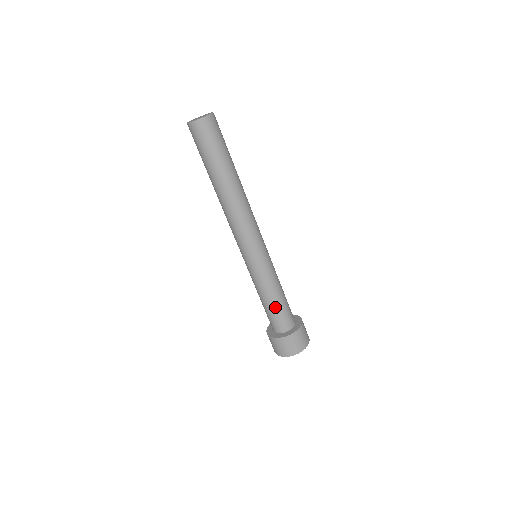
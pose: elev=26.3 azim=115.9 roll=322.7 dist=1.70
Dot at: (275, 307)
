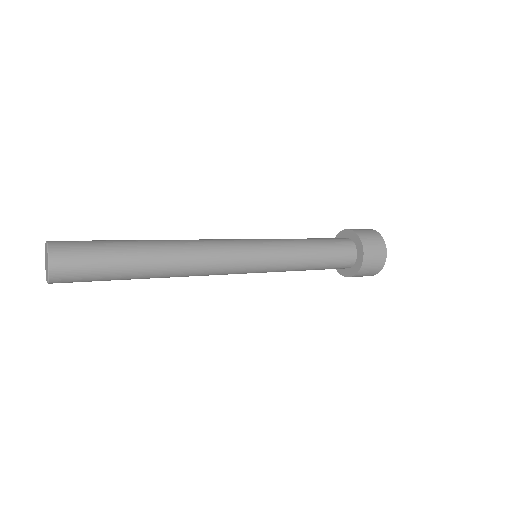
Dot at: occluded
